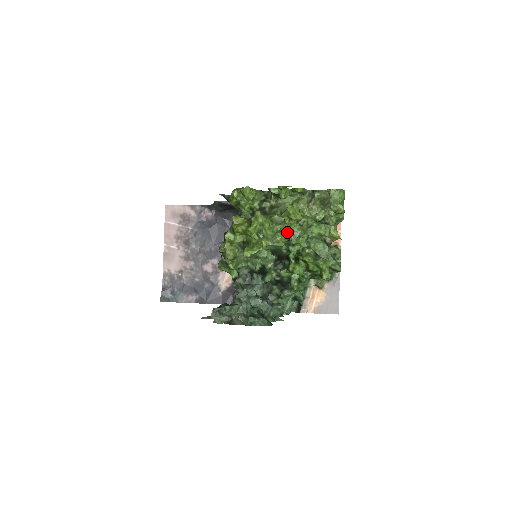
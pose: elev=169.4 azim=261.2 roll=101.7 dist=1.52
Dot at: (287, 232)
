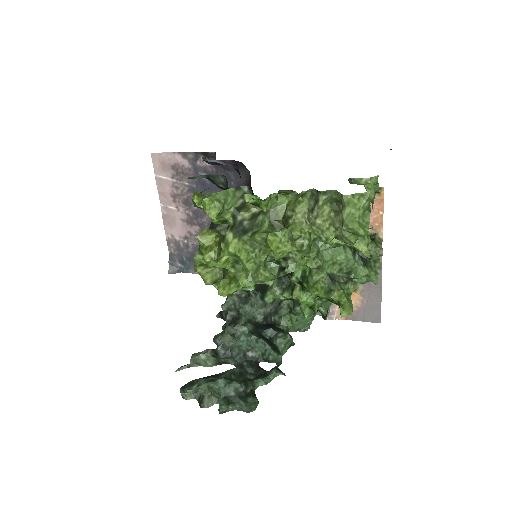
Dot at: (278, 259)
